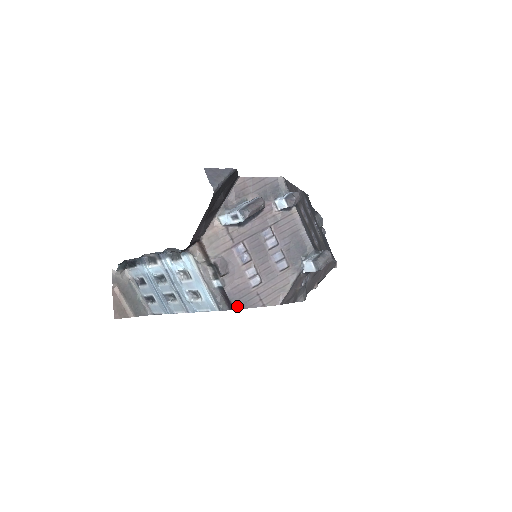
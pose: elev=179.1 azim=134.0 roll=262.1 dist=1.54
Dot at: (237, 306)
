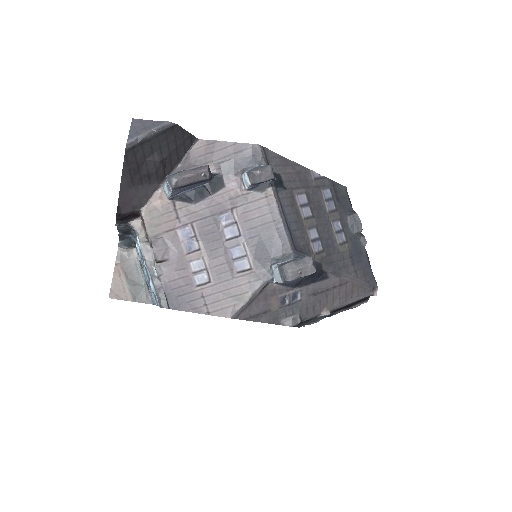
Dot at: (173, 305)
